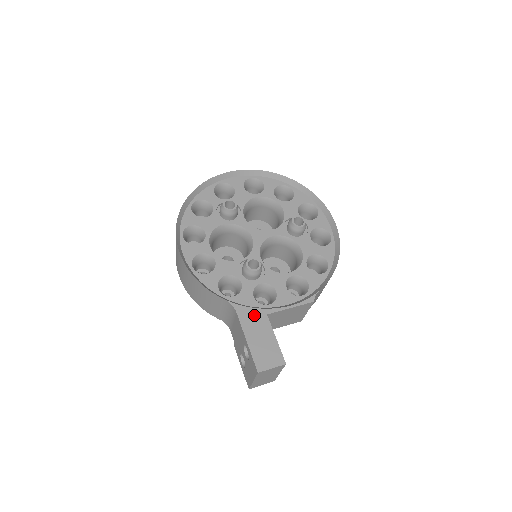
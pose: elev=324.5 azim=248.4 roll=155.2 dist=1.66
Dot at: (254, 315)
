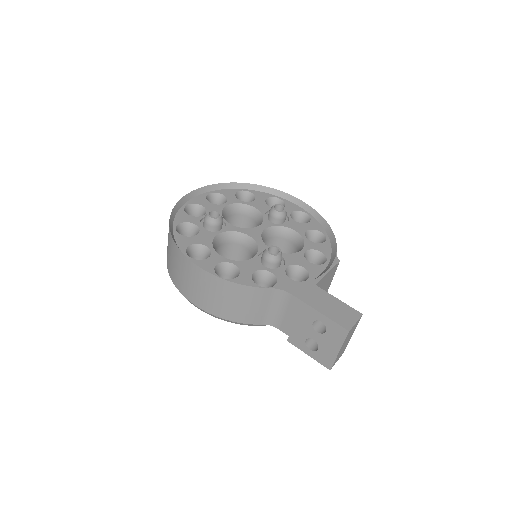
Dot at: (306, 290)
